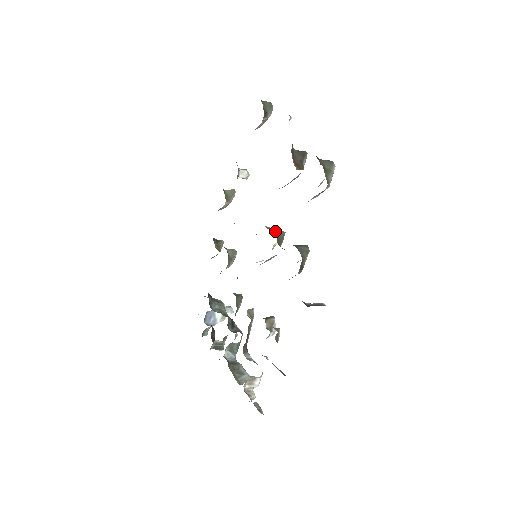
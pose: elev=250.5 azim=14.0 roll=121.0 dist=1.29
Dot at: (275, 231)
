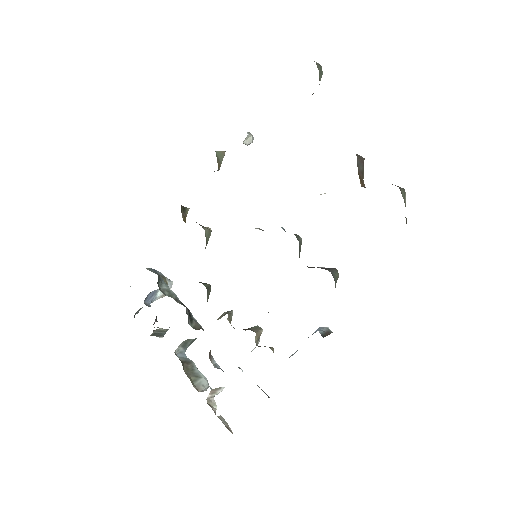
Dot at: (298, 240)
